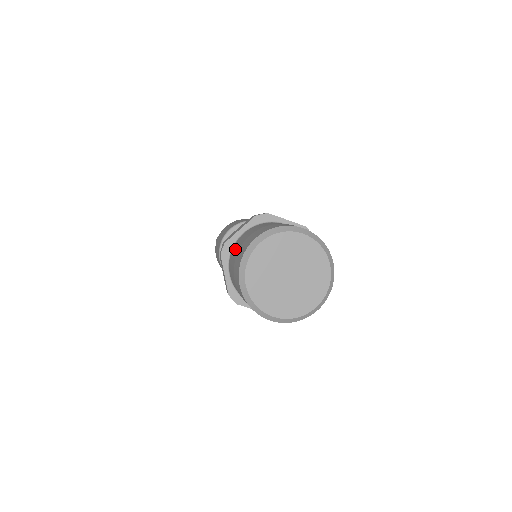
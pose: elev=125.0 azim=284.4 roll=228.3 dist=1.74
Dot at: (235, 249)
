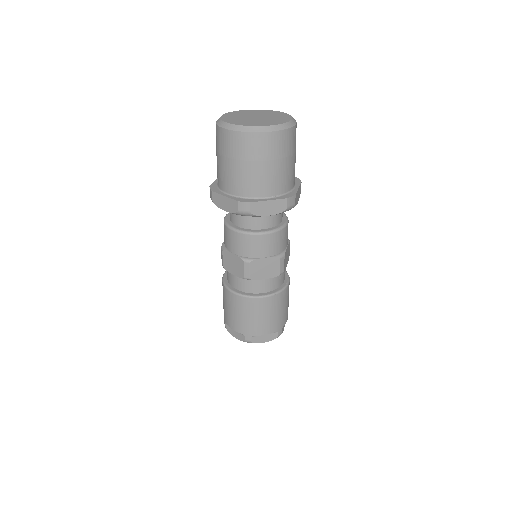
Dot at: (217, 168)
